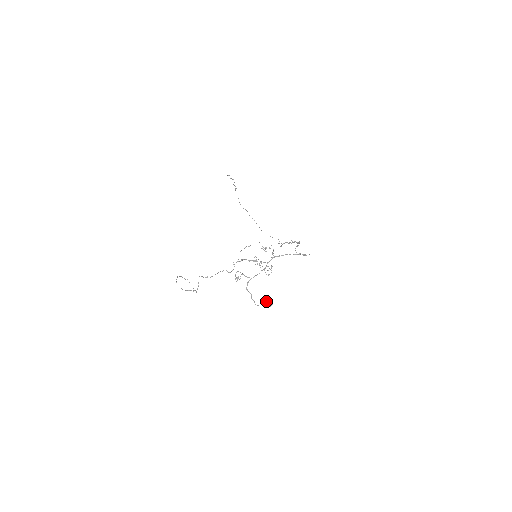
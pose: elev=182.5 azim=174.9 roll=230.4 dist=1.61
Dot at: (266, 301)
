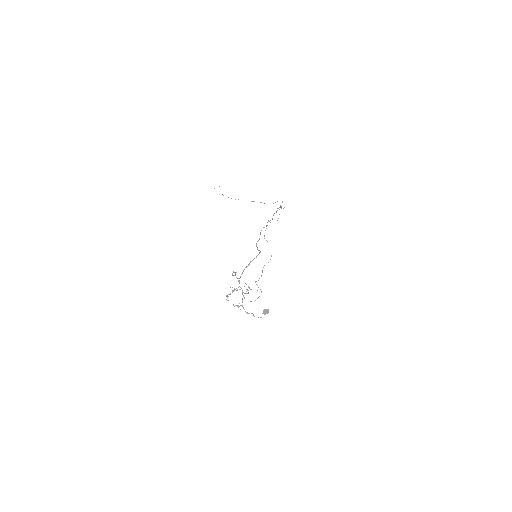
Dot at: (263, 311)
